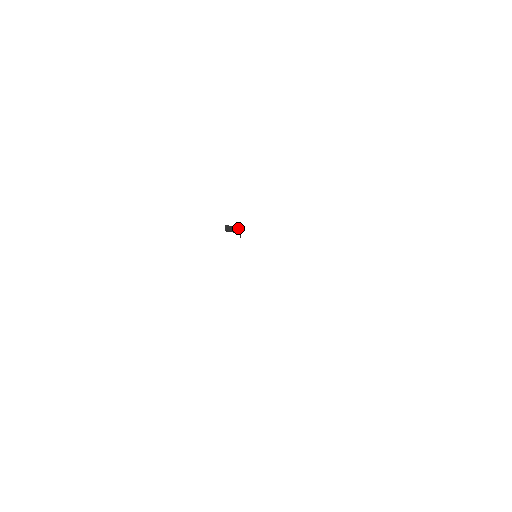
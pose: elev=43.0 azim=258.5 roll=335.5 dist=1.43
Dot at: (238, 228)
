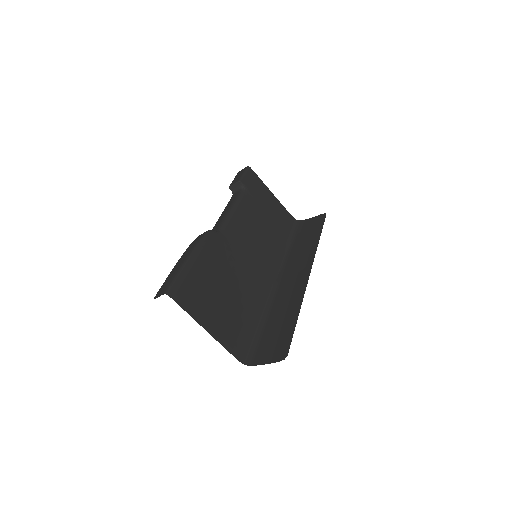
Dot at: (238, 183)
